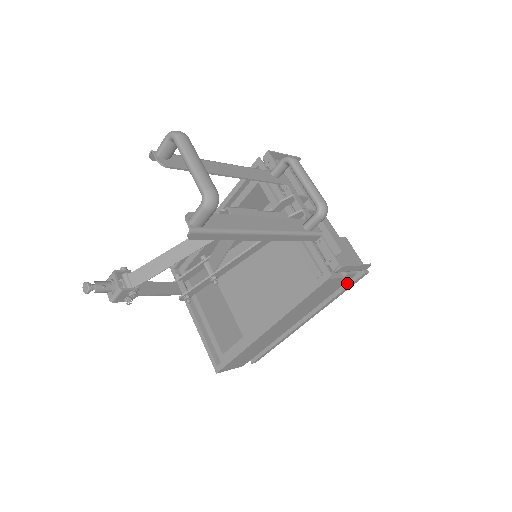
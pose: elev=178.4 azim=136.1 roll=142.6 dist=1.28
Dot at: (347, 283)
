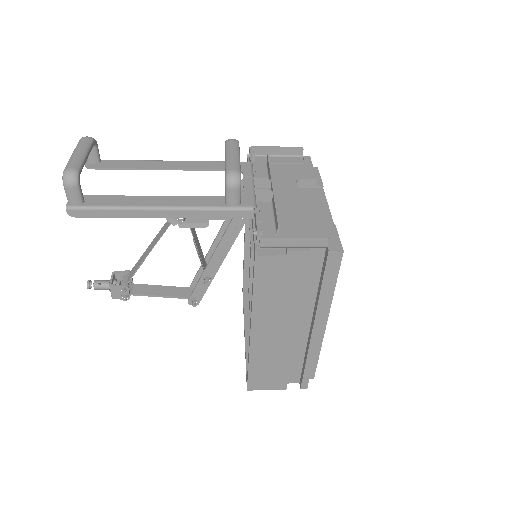
Dot at: (323, 269)
